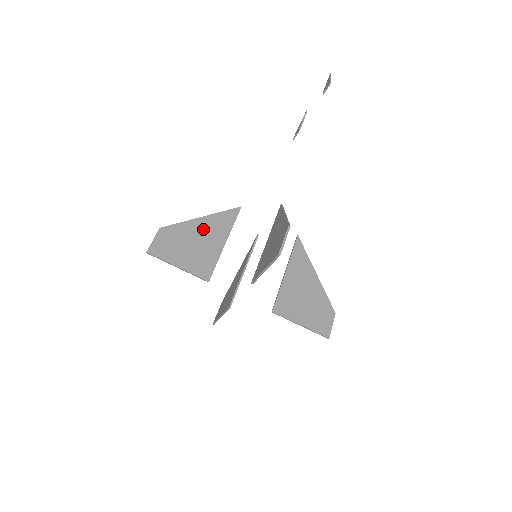
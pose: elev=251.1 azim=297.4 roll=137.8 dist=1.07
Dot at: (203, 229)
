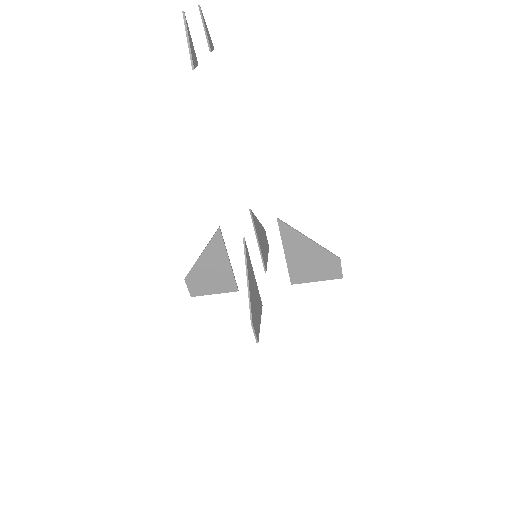
Dot at: (208, 262)
